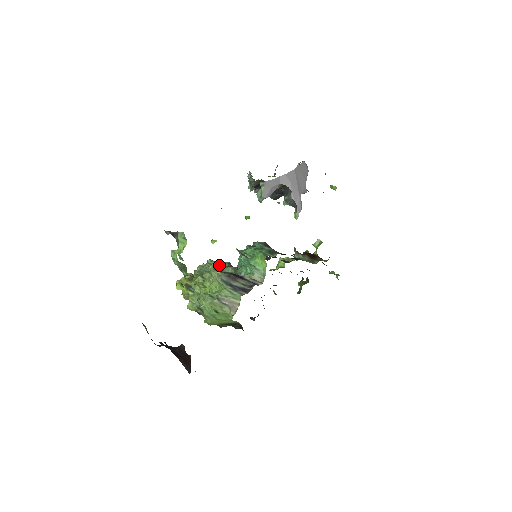
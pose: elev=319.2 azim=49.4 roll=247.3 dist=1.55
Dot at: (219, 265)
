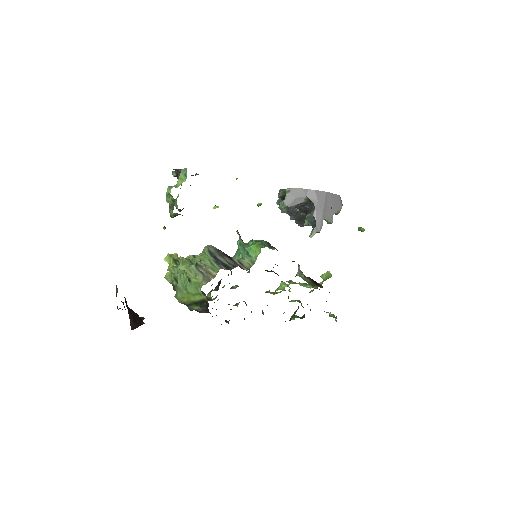
Dot at: occluded
